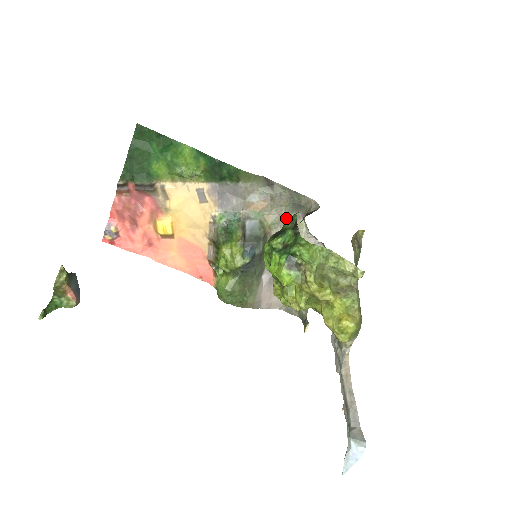
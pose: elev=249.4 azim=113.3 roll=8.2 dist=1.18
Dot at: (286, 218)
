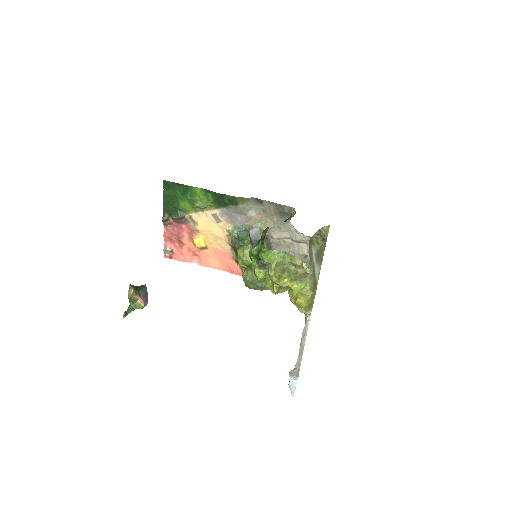
Dot at: (278, 223)
